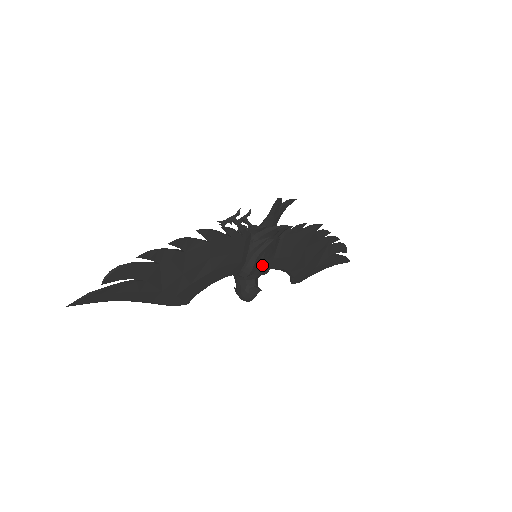
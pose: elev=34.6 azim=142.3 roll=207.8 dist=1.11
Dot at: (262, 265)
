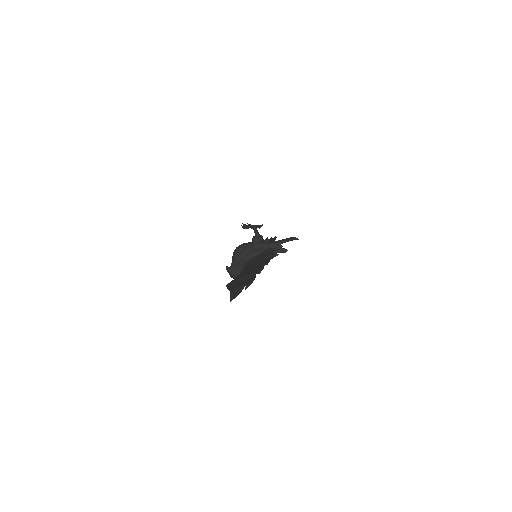
Dot at: occluded
